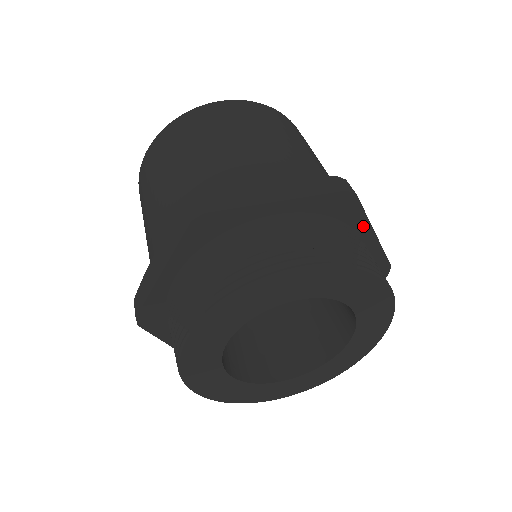
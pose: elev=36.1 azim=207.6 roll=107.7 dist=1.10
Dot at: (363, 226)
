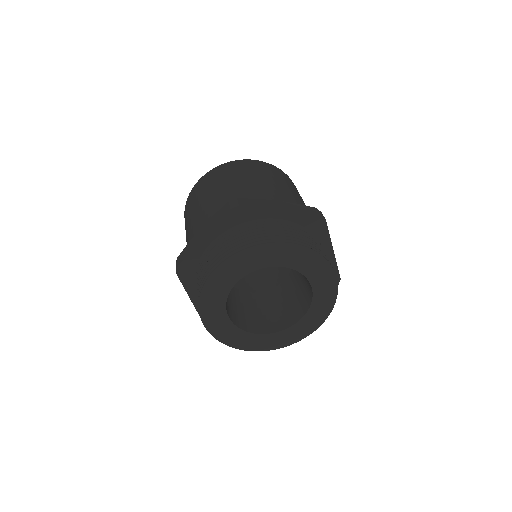
Dot at: (266, 213)
